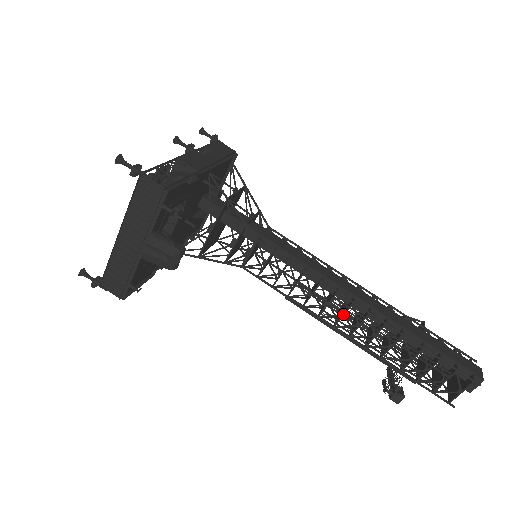
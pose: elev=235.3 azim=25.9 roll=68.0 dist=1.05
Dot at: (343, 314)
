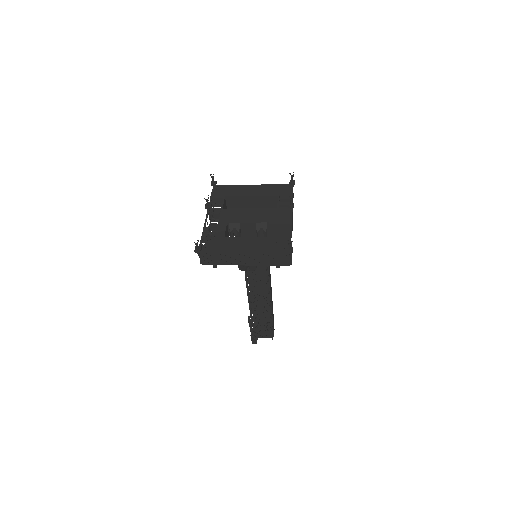
Dot at: occluded
